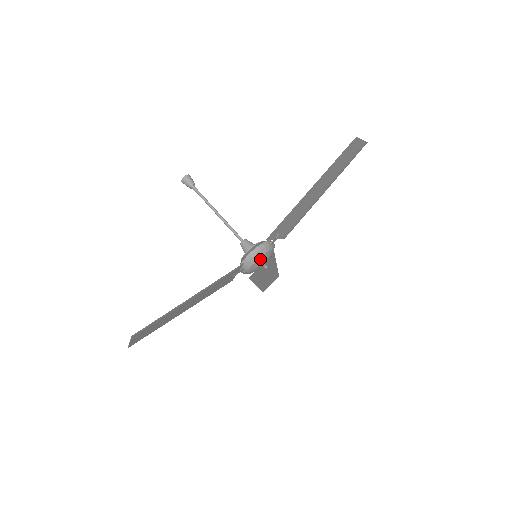
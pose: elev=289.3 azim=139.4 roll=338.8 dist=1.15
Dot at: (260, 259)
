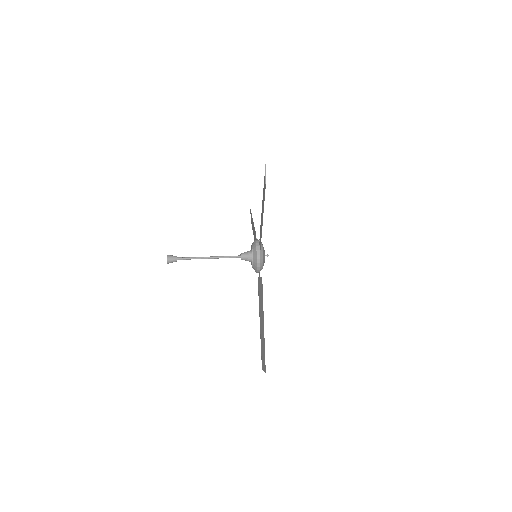
Dot at: occluded
